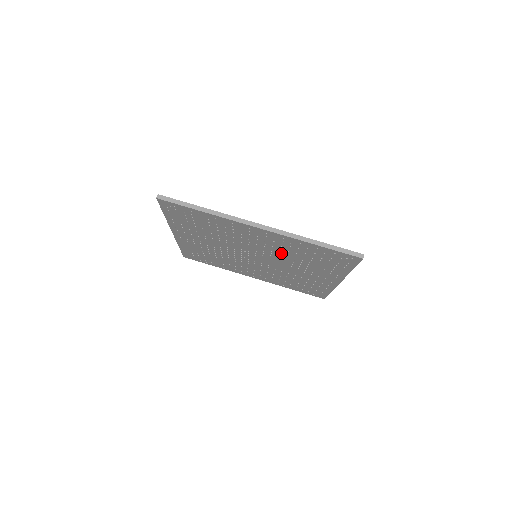
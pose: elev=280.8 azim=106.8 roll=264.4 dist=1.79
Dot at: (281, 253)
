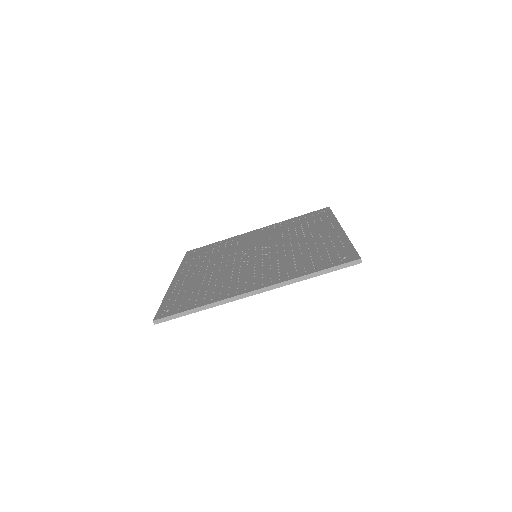
Dot at: occluded
